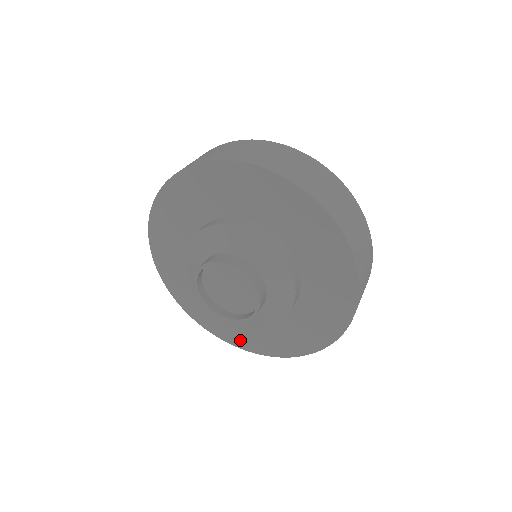
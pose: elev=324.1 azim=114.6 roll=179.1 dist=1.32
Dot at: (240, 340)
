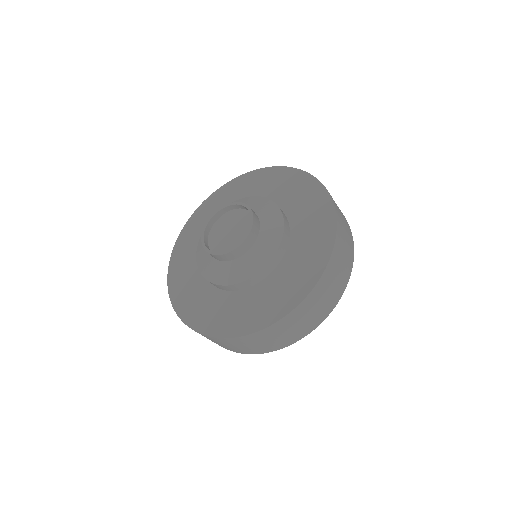
Dot at: (179, 295)
